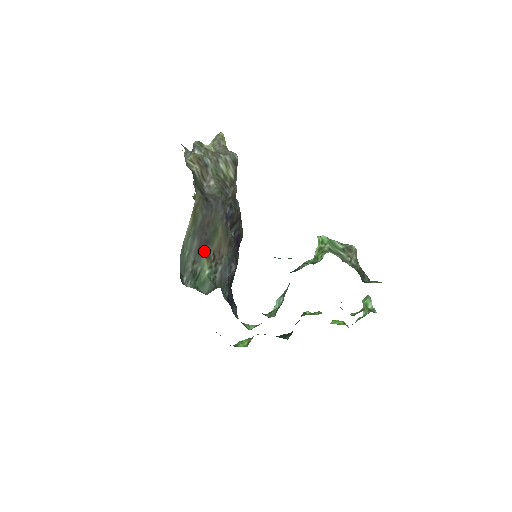
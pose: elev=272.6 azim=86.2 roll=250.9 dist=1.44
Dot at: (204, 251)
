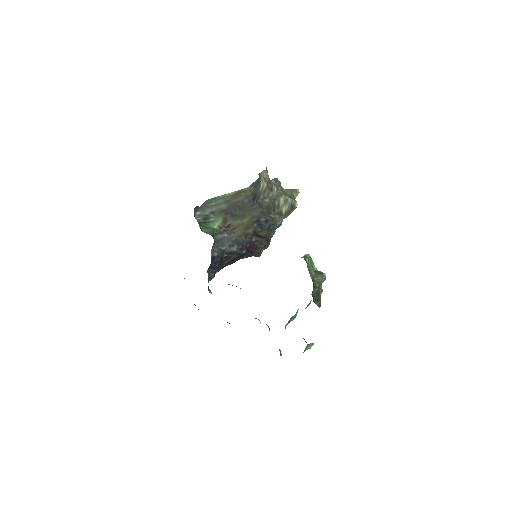
Dot at: (225, 216)
